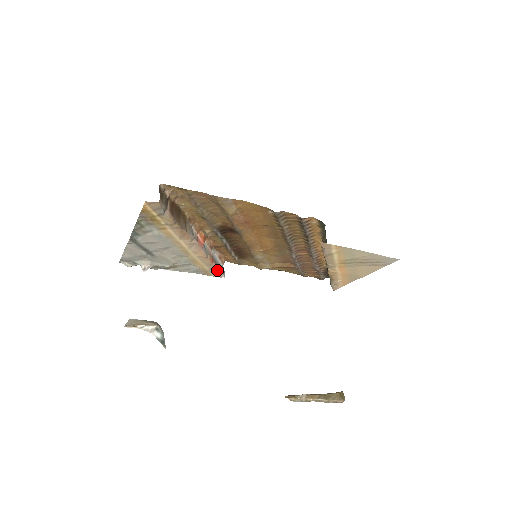
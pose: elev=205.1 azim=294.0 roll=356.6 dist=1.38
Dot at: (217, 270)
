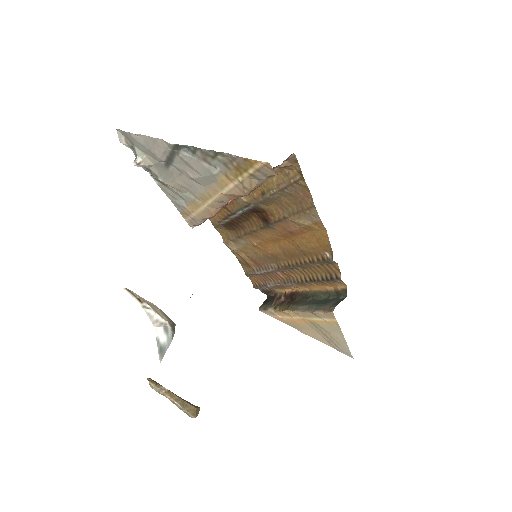
Dot at: (200, 224)
